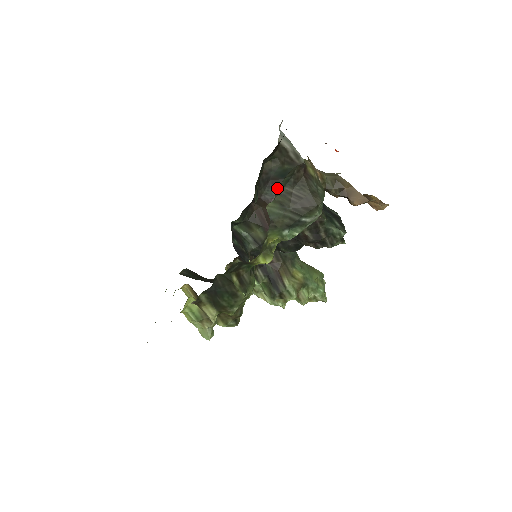
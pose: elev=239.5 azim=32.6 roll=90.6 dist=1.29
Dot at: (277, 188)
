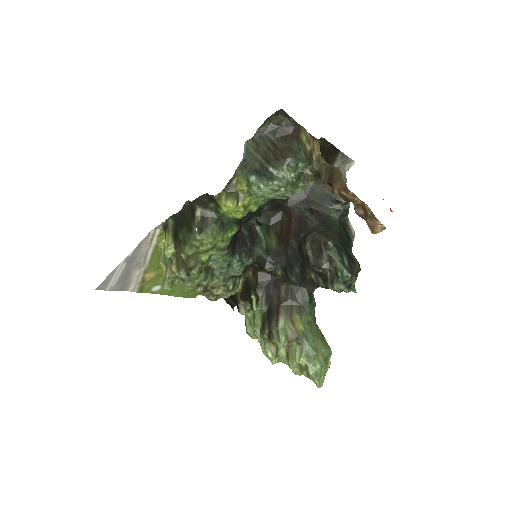
Dot at: (309, 207)
